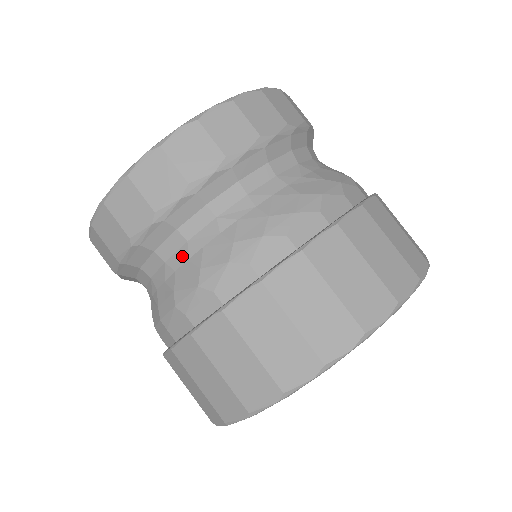
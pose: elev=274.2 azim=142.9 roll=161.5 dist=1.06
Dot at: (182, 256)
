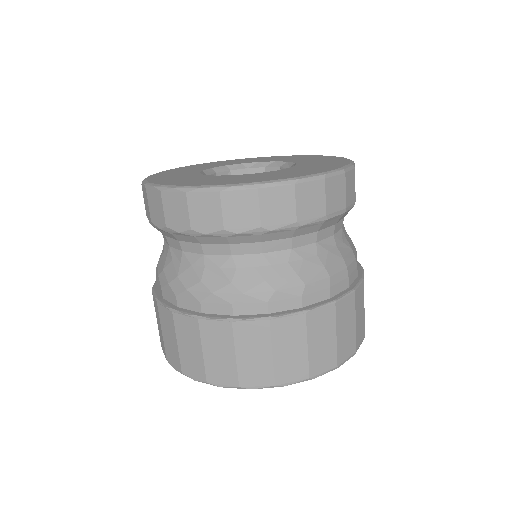
Dot at: occluded
